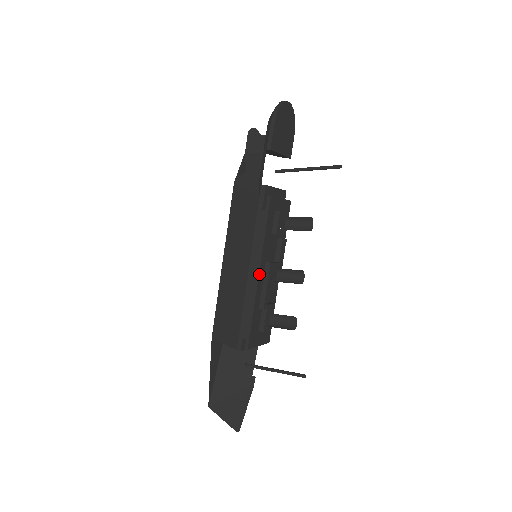
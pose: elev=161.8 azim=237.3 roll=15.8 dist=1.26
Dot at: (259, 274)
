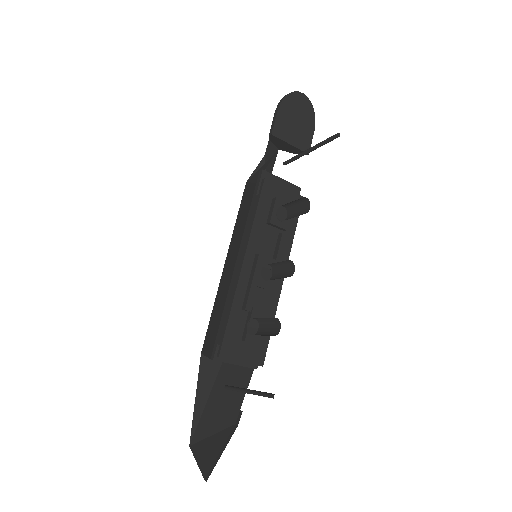
Dot at: (243, 265)
